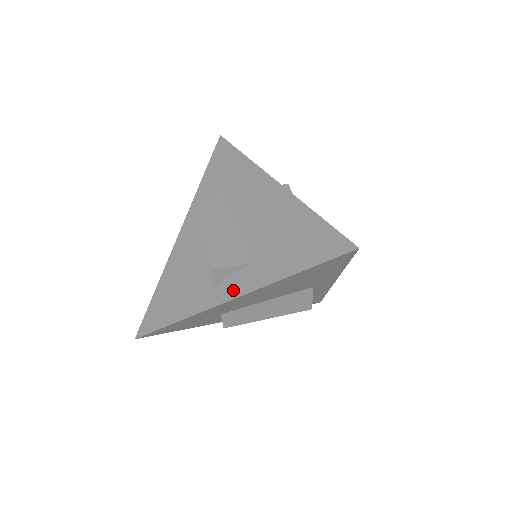
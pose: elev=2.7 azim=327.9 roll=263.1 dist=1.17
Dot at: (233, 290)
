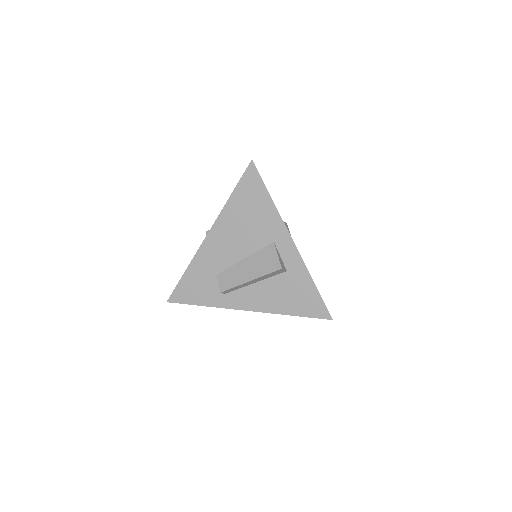
Dot at: occluded
